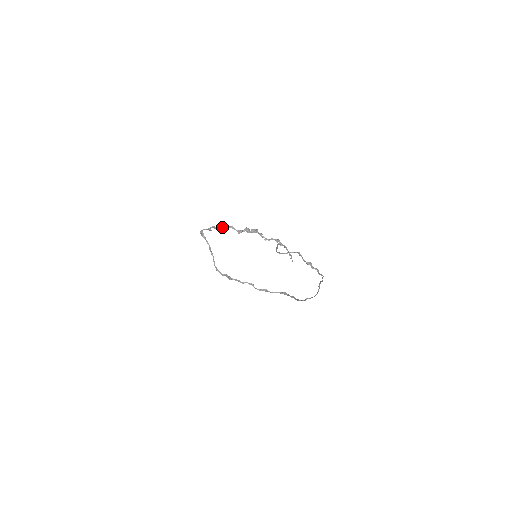
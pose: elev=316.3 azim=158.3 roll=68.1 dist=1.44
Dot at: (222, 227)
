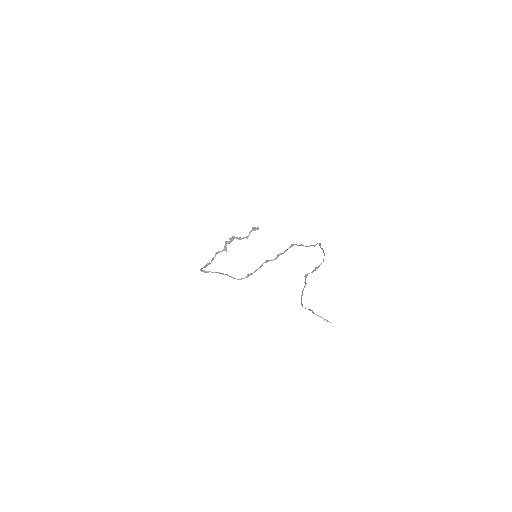
Dot at: occluded
